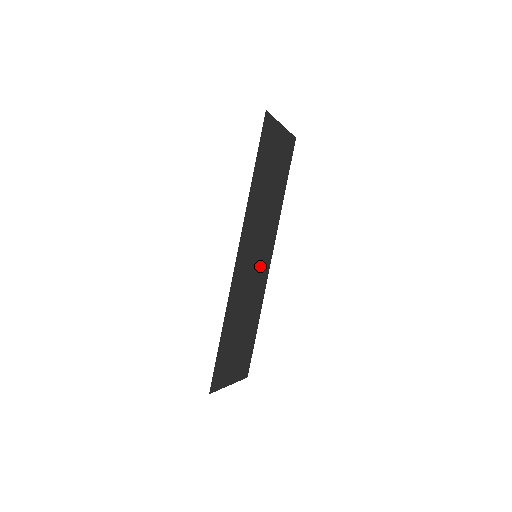
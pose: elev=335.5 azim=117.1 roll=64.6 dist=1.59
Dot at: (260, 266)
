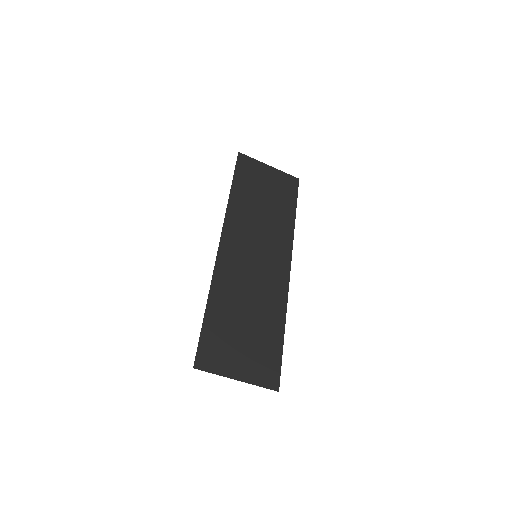
Dot at: (268, 269)
